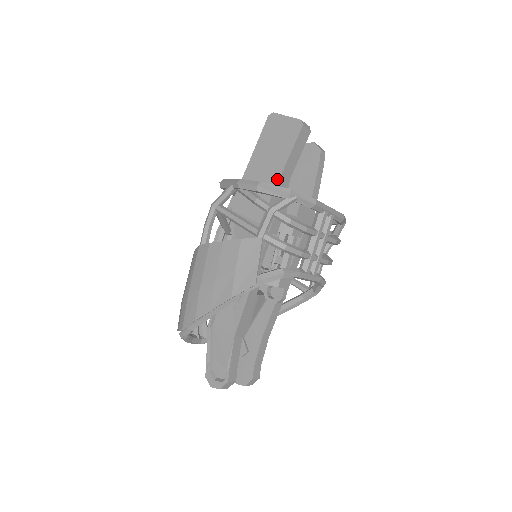
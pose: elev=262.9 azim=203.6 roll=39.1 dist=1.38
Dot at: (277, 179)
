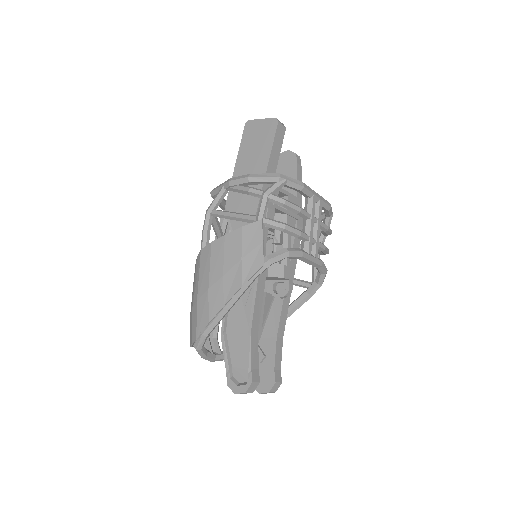
Dot at: (264, 171)
